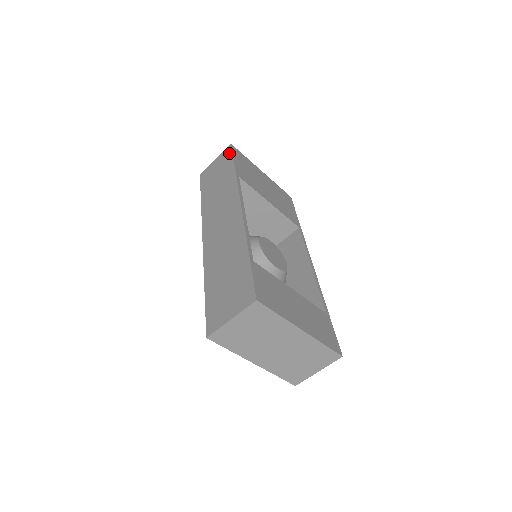
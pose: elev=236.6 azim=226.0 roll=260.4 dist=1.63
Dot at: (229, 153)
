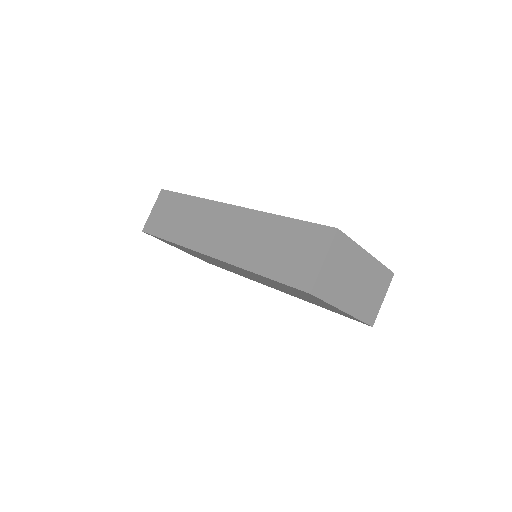
Dot at: (167, 194)
